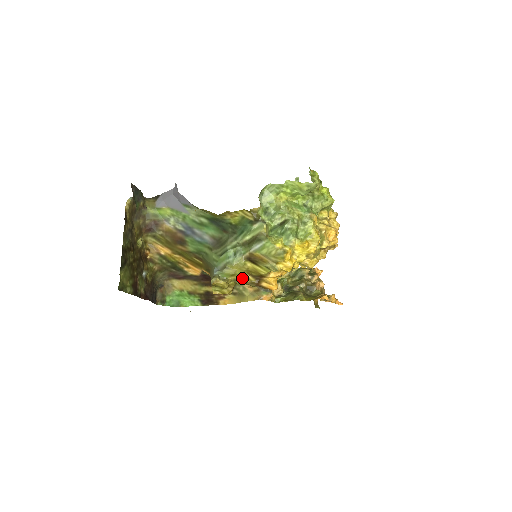
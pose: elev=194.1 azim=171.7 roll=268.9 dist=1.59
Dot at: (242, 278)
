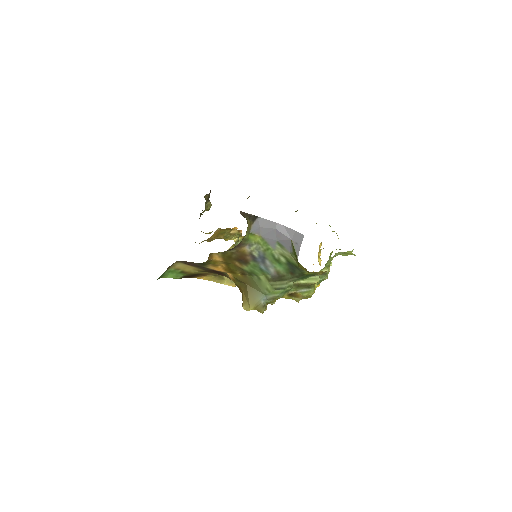
Dot at: (274, 303)
